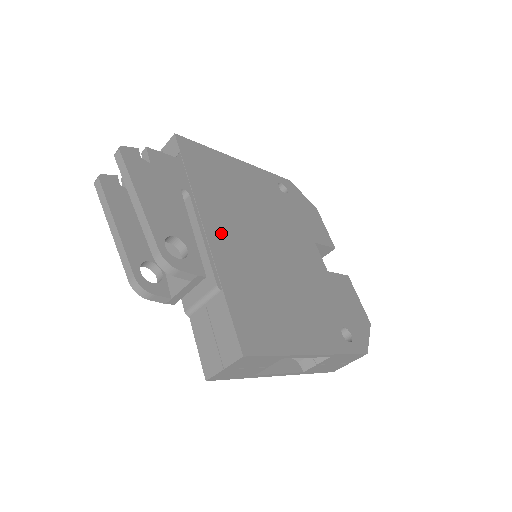
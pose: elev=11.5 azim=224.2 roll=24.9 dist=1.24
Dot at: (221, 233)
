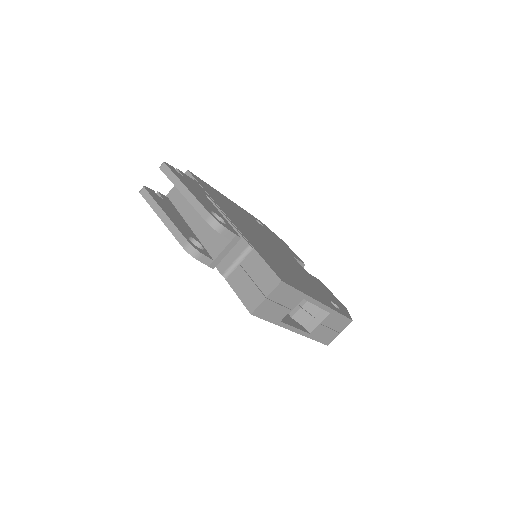
Dot at: (238, 224)
